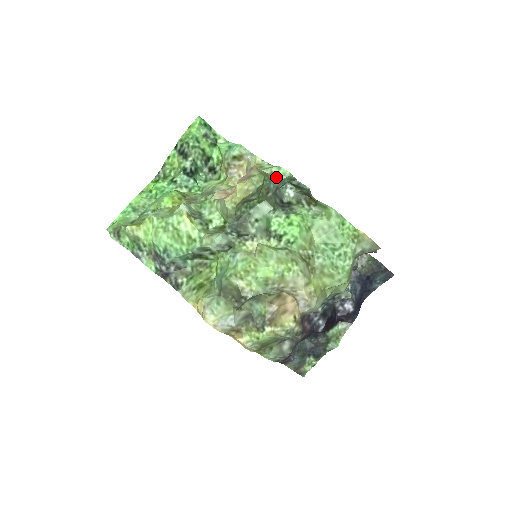
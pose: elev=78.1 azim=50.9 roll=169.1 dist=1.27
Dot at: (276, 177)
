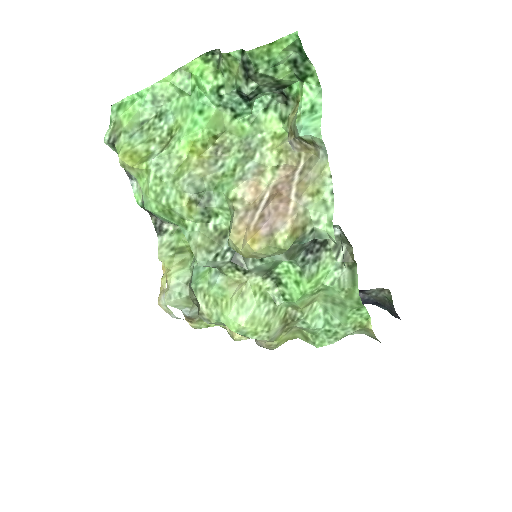
Dot at: (318, 231)
